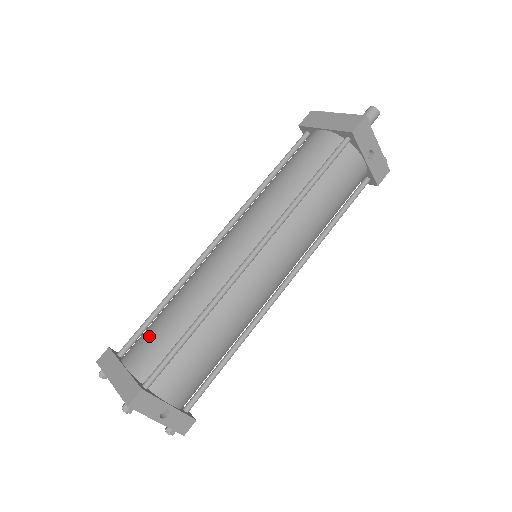
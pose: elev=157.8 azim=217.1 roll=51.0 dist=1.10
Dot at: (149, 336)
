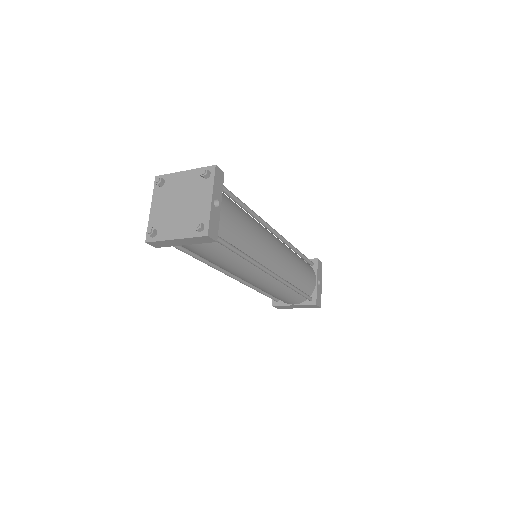
Dot at: occluded
